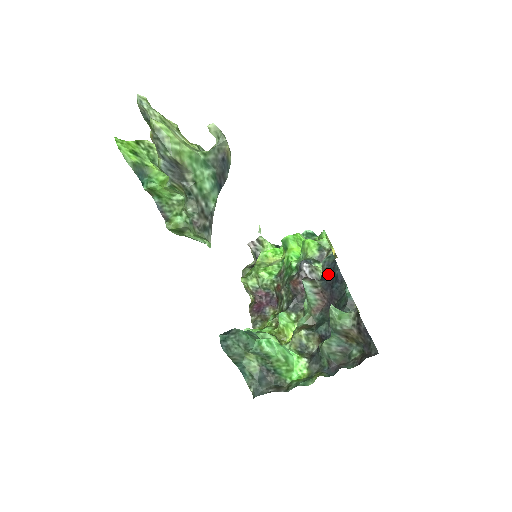
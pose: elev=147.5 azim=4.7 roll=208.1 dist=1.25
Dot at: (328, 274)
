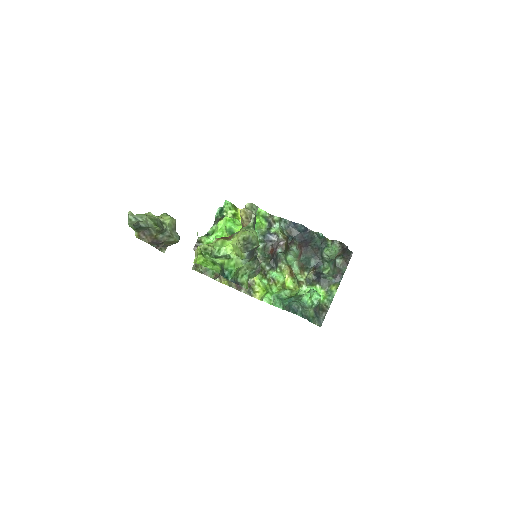
Dot at: (294, 232)
